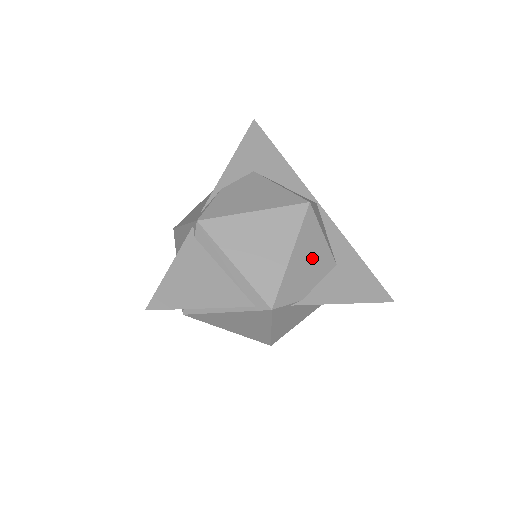
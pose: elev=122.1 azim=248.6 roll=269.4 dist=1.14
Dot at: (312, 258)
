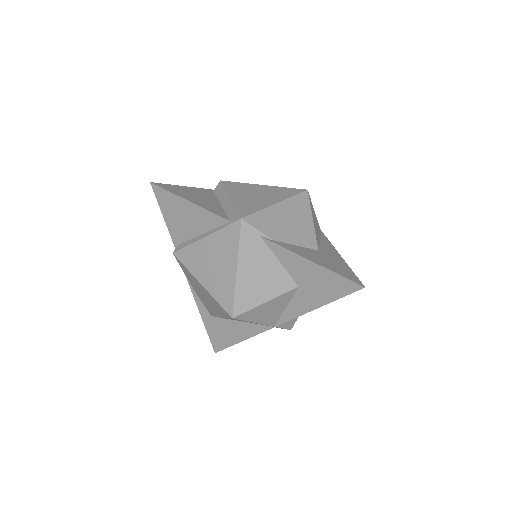
Dot at: (295, 223)
